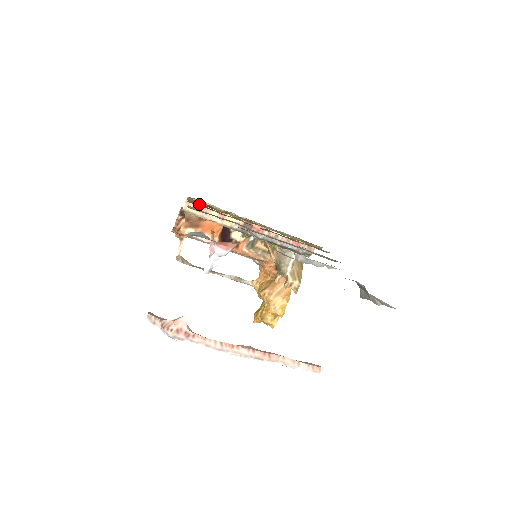
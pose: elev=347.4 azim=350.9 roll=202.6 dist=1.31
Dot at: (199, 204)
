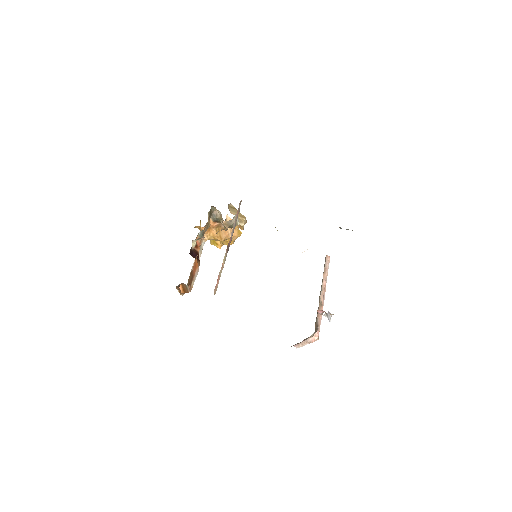
Dot at: (217, 283)
